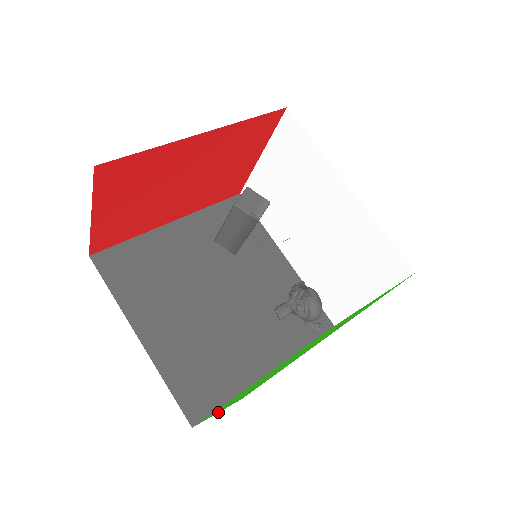
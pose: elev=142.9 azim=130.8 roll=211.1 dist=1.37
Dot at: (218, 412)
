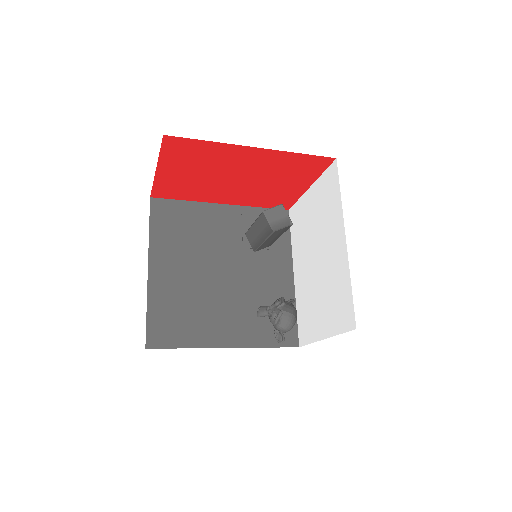
Dot at: occluded
